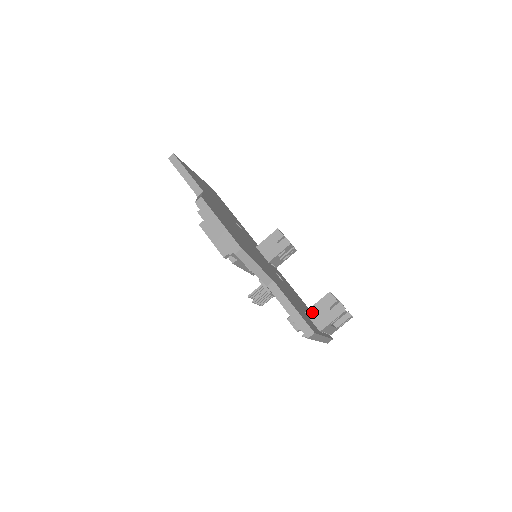
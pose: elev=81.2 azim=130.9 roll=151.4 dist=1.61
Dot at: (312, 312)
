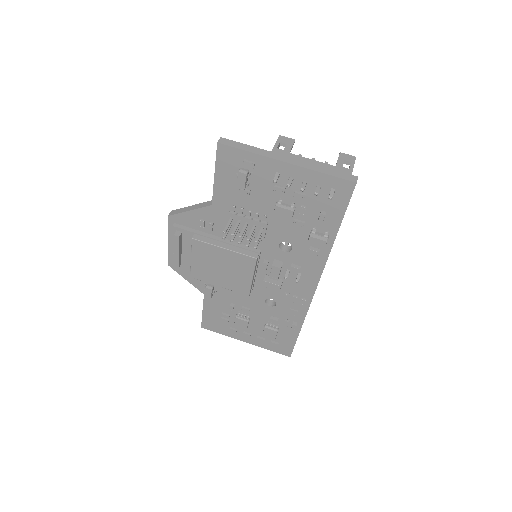
Dot at: occluded
